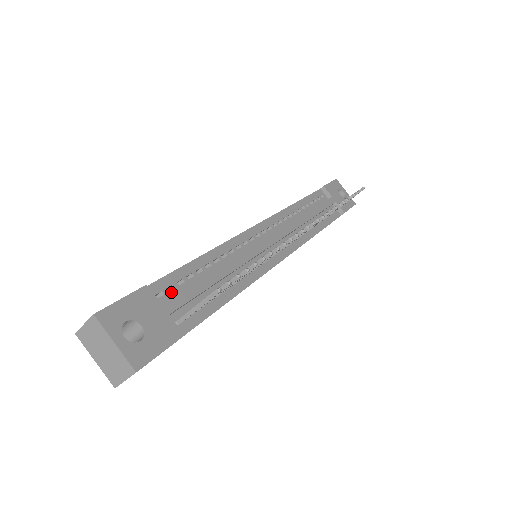
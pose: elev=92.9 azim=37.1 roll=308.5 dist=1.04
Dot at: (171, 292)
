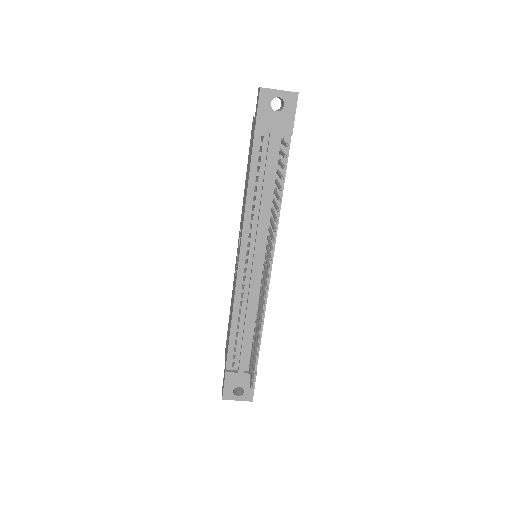
Dot at: (236, 358)
